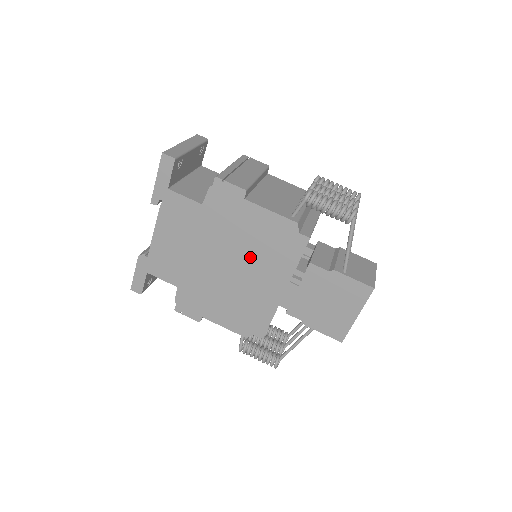
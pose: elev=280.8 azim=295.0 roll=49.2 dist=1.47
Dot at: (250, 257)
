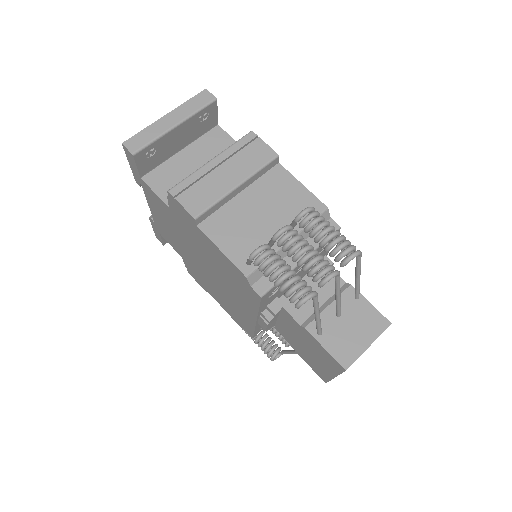
Dot at: (220, 275)
